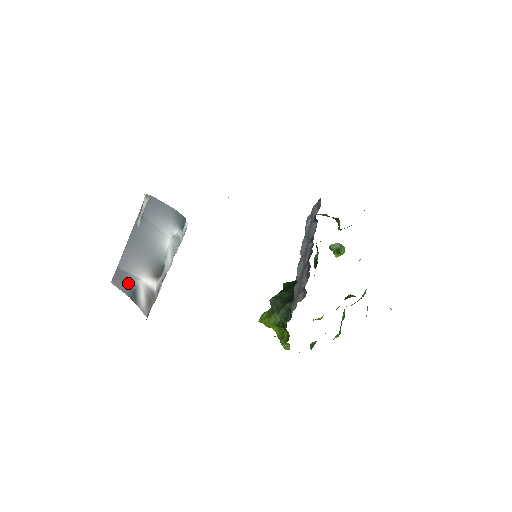
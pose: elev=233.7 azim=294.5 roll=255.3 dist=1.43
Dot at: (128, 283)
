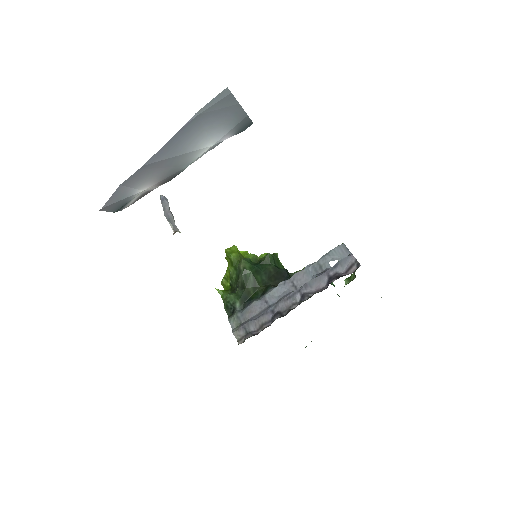
Dot at: (122, 201)
